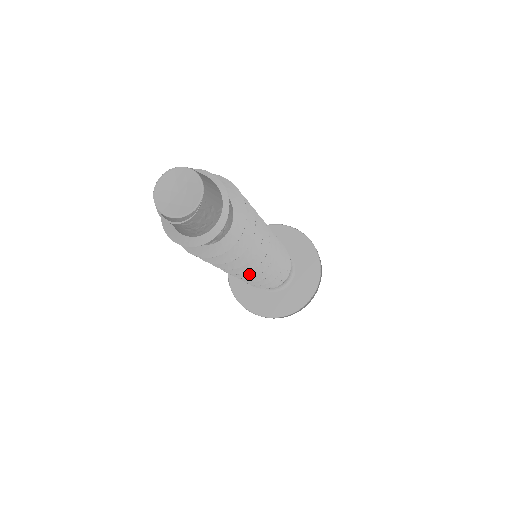
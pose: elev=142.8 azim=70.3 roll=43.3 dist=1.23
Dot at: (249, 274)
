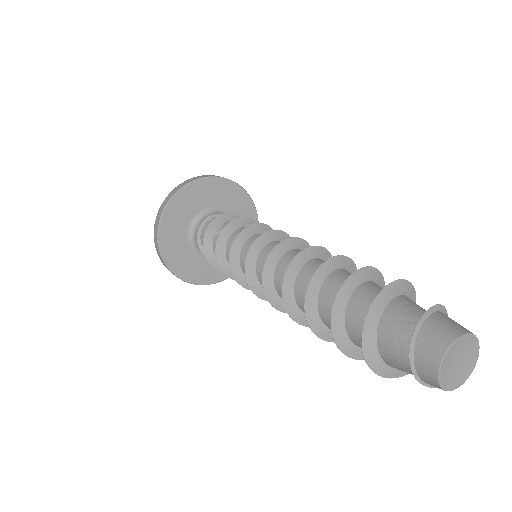
Dot at: occluded
